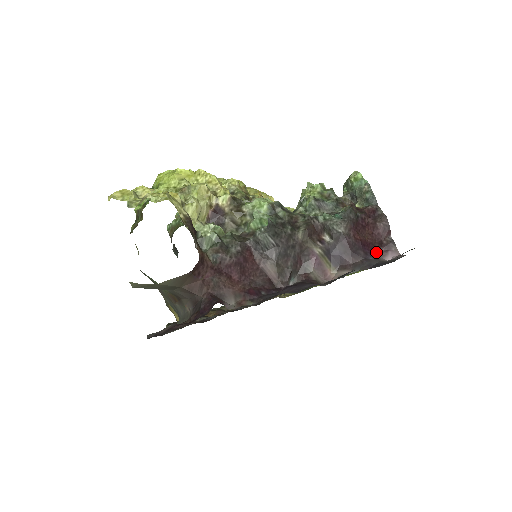
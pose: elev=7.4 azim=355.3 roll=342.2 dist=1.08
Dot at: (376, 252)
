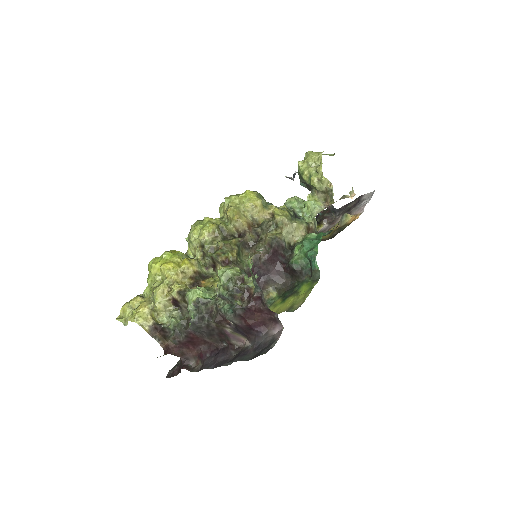
Dot at: (268, 326)
